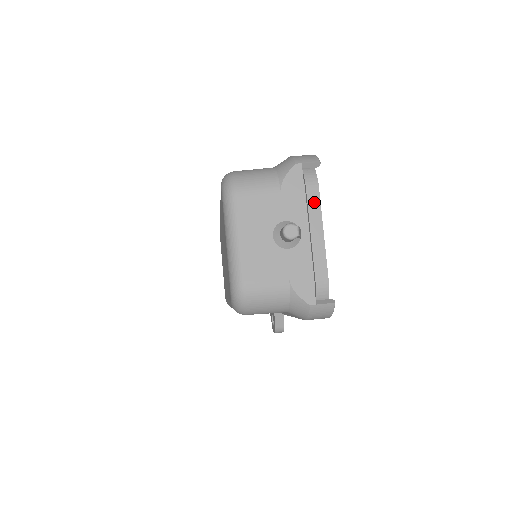
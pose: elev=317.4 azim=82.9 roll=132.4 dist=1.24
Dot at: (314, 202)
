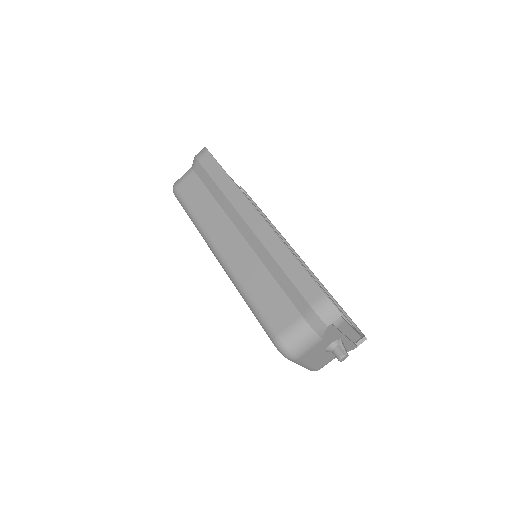
Dot at: (344, 327)
